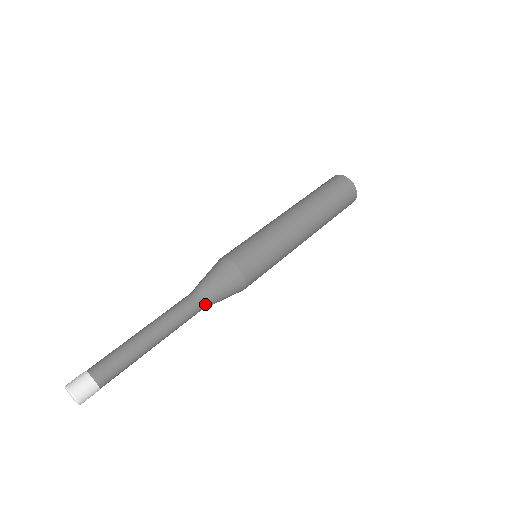
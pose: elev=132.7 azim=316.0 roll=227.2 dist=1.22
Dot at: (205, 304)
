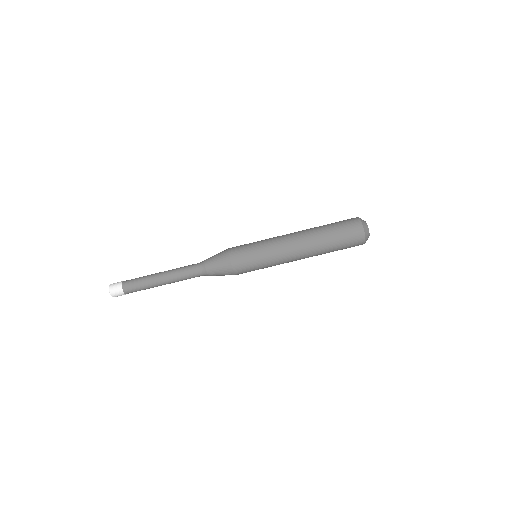
Dot at: occluded
